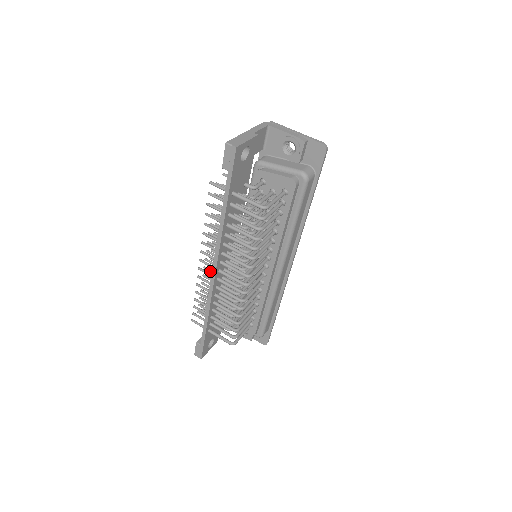
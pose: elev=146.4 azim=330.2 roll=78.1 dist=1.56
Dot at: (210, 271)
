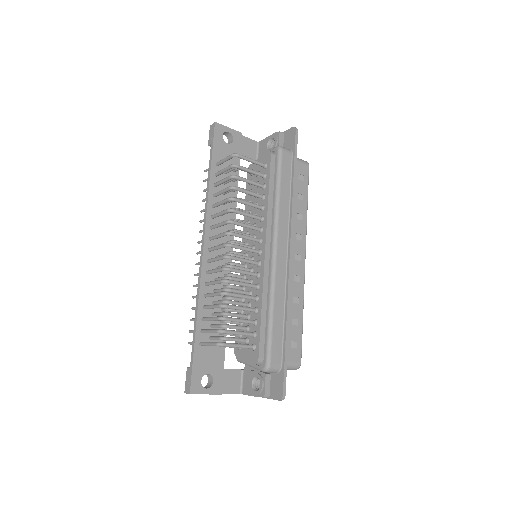
Dot at: occluded
